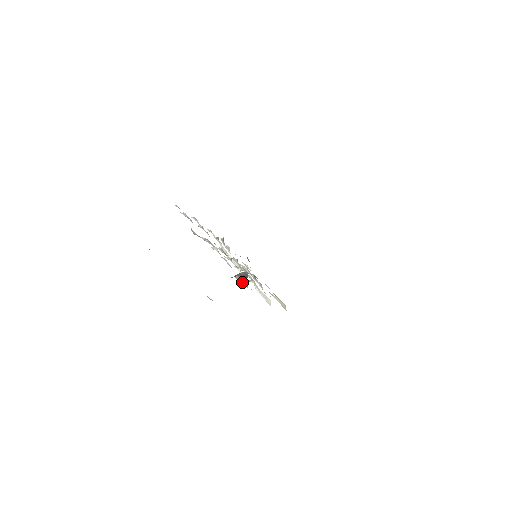
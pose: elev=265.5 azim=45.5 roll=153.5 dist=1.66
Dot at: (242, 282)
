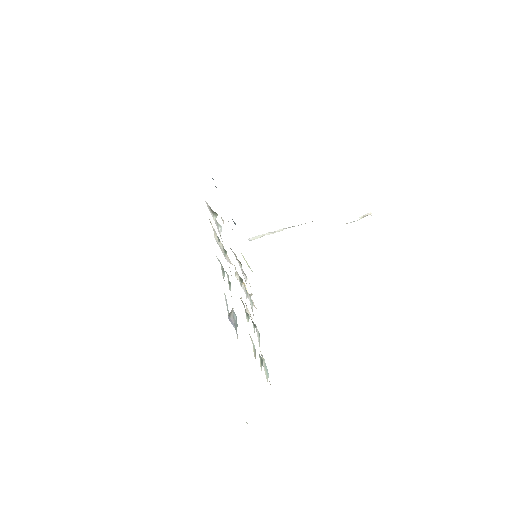
Dot at: occluded
